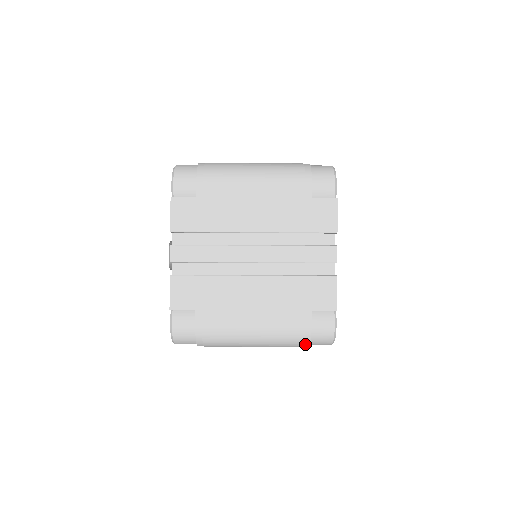
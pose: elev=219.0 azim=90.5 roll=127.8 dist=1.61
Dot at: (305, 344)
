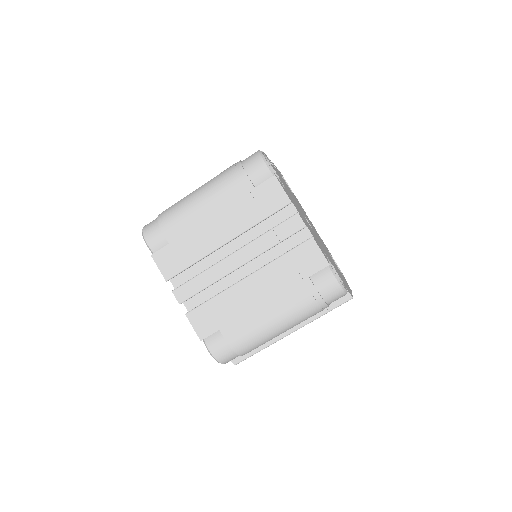
Dot at: (239, 169)
